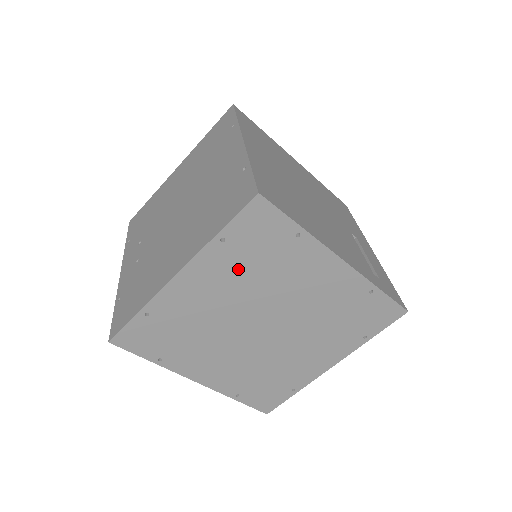
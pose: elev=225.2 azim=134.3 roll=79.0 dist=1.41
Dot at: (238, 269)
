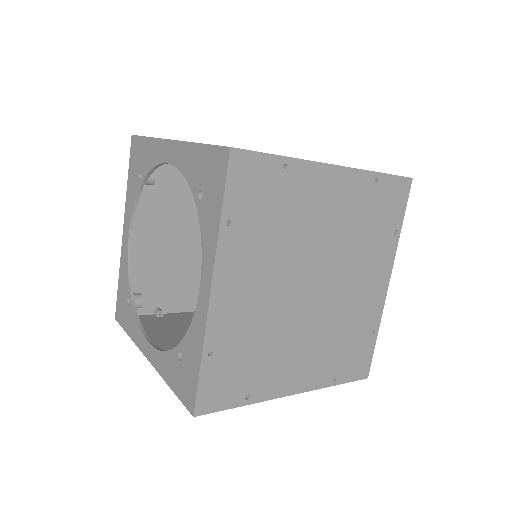
Dot at: (358, 213)
